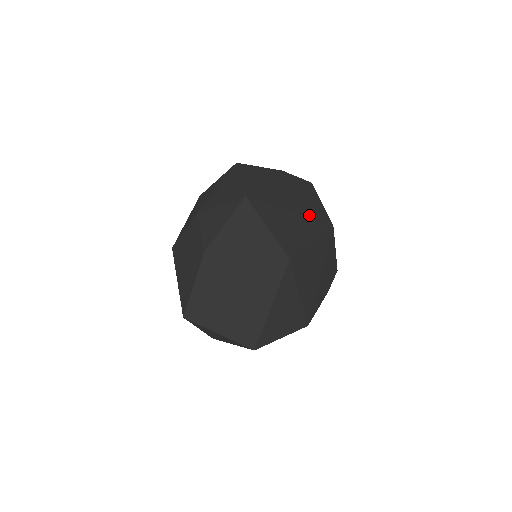
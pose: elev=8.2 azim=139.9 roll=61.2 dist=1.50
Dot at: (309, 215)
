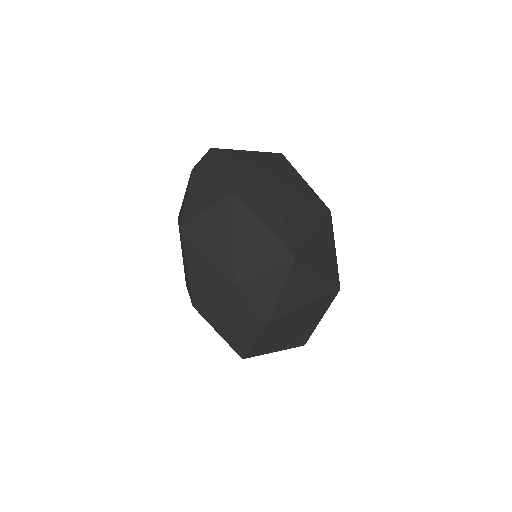
Dot at: (319, 219)
